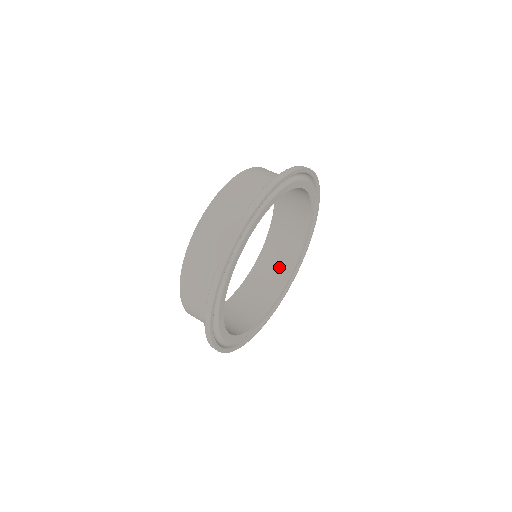
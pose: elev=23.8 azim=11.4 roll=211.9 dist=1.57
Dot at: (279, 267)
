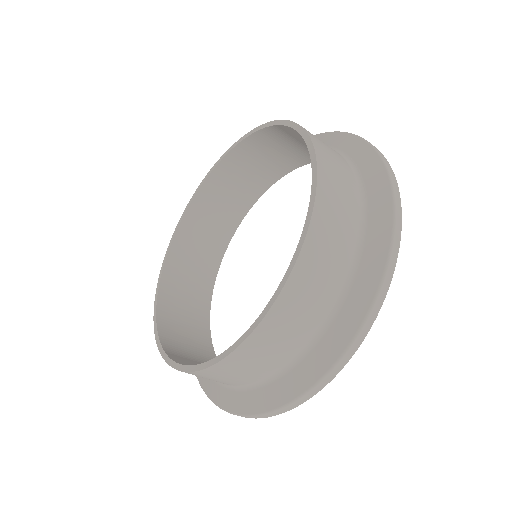
Dot at: (209, 242)
